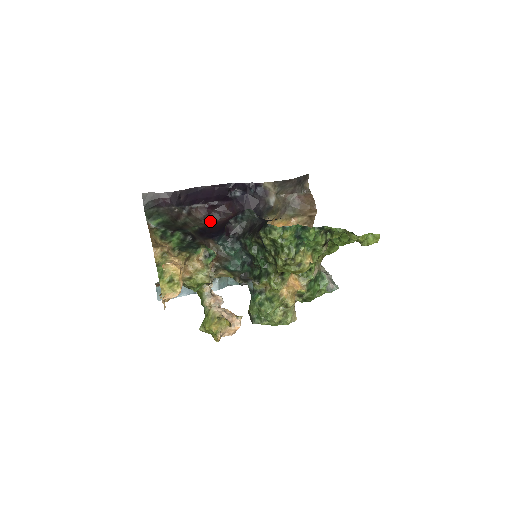
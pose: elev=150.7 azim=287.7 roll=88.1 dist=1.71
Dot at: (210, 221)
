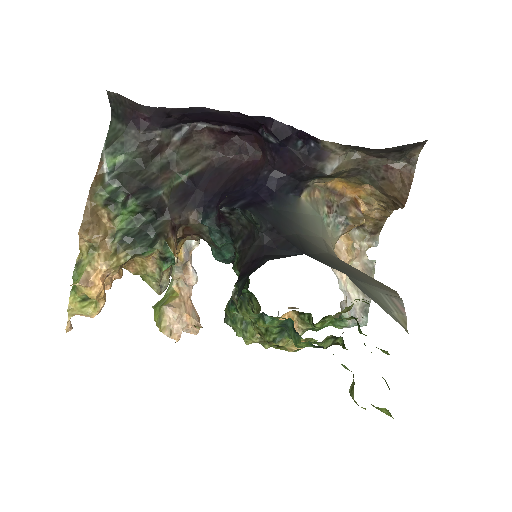
Dot at: (223, 153)
